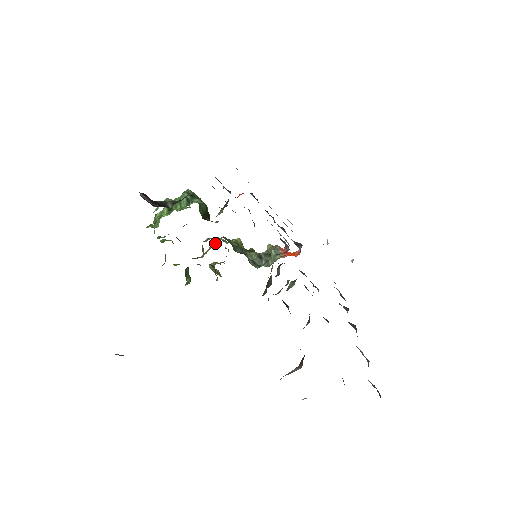
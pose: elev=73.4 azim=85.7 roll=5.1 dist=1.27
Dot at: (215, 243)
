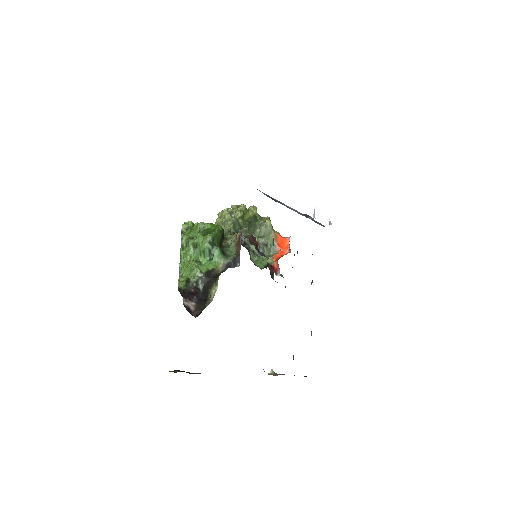
Dot at: (225, 226)
